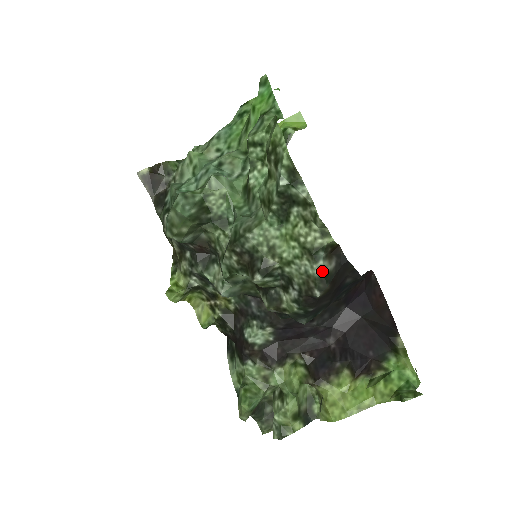
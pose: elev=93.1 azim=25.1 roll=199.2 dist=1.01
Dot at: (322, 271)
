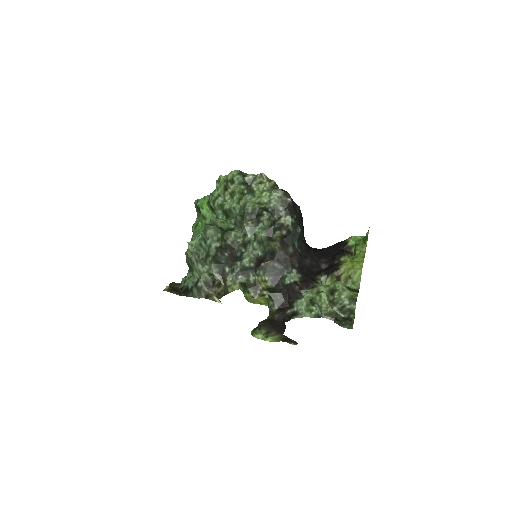
Dot at: (282, 191)
